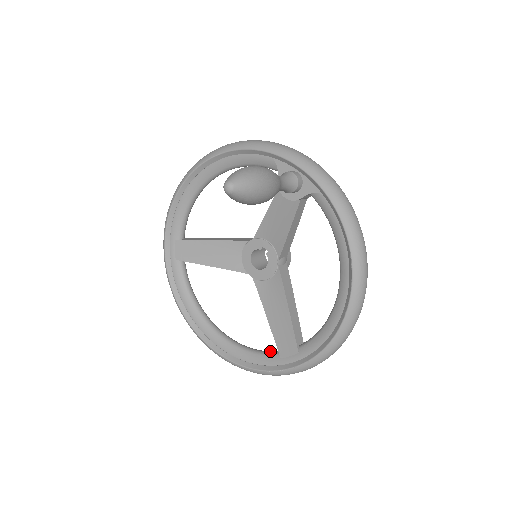
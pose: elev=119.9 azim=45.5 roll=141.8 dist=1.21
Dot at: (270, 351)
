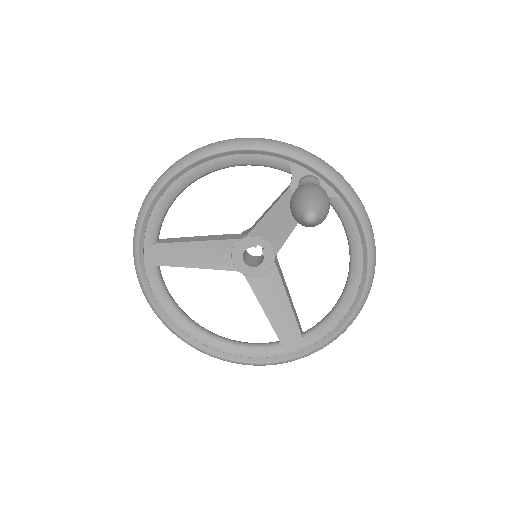
Dot at: (268, 343)
